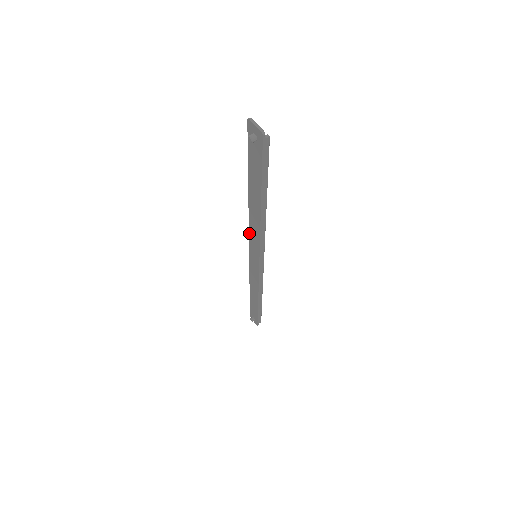
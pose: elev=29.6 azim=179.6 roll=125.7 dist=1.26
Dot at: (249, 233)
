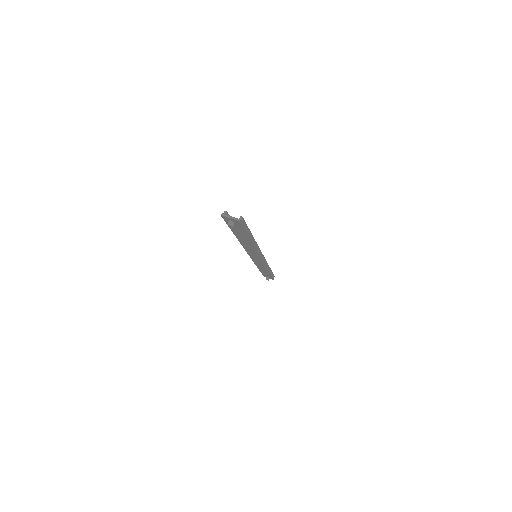
Dot at: (245, 250)
